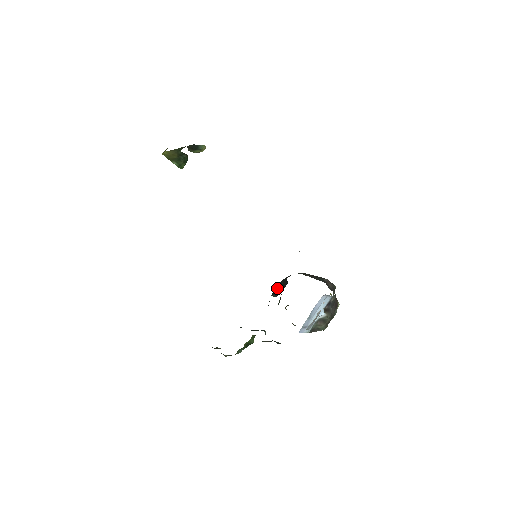
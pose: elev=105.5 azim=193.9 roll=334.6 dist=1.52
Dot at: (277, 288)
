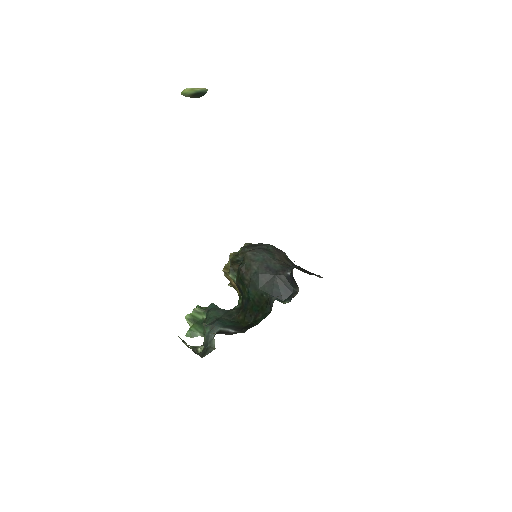
Dot at: (271, 286)
